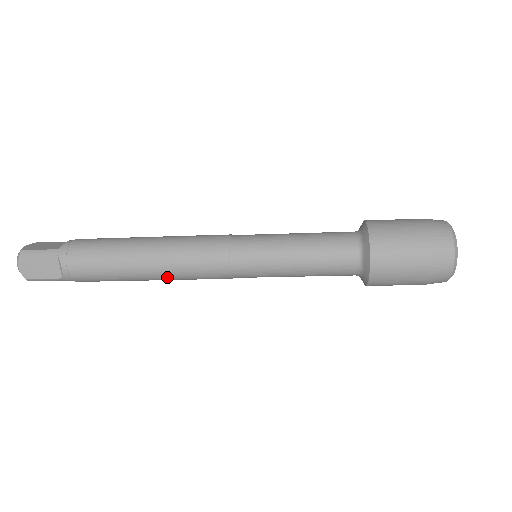
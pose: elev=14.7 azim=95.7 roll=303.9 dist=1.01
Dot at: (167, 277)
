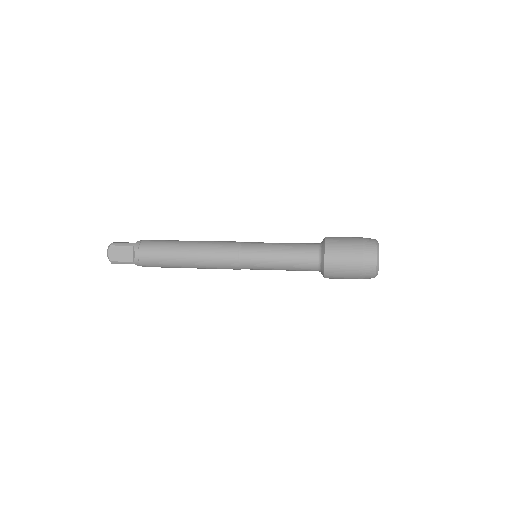
Dot at: (199, 264)
